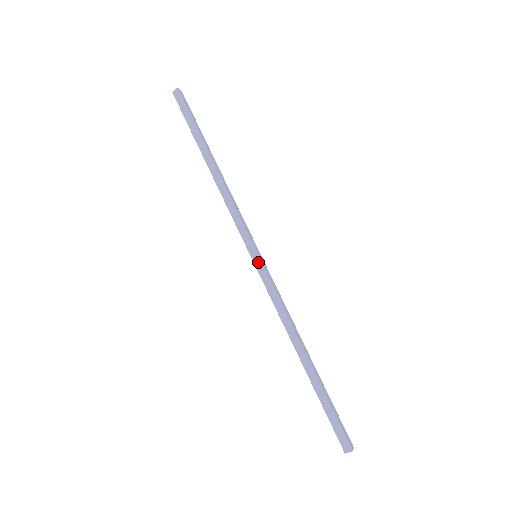
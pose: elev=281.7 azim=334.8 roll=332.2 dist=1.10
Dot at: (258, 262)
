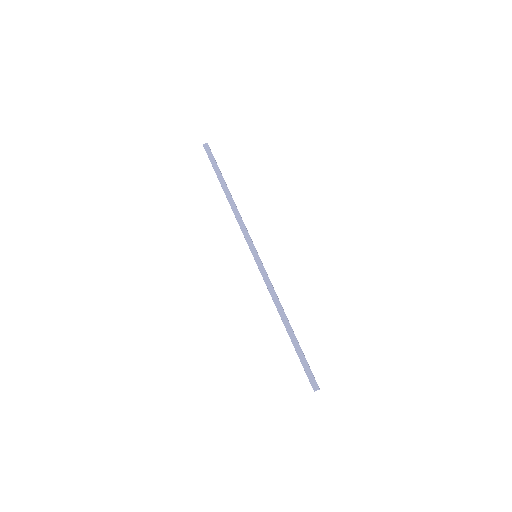
Dot at: (258, 259)
